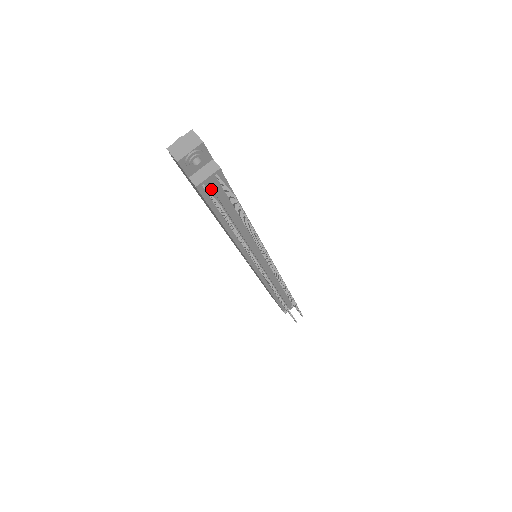
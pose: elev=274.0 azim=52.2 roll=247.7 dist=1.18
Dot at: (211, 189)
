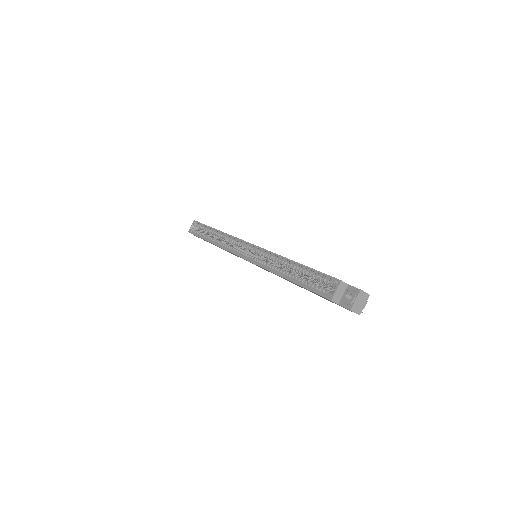
Dot at: occluded
